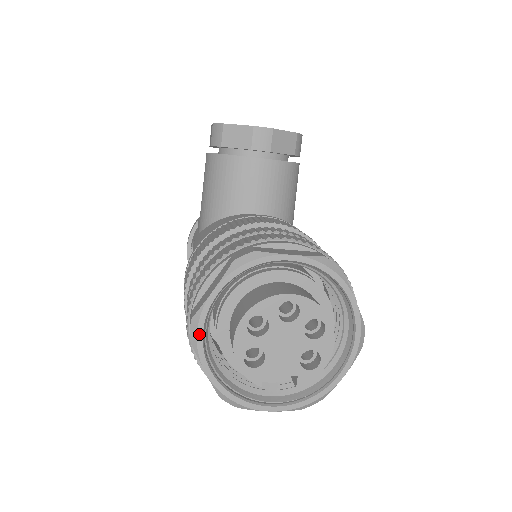
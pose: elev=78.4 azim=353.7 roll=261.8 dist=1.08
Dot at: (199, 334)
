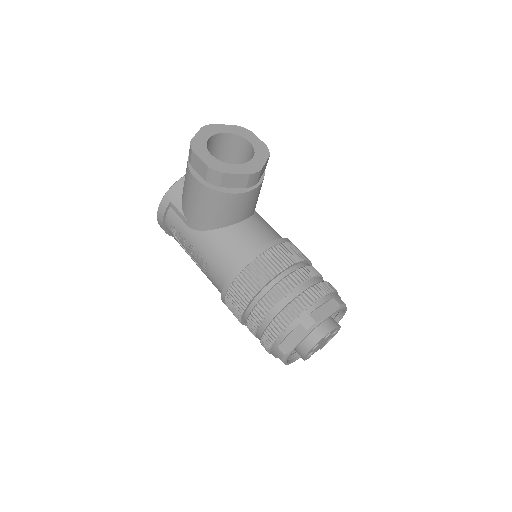
Dot at: (287, 358)
